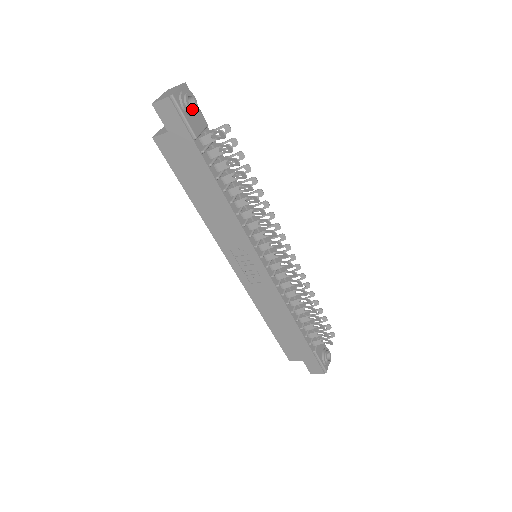
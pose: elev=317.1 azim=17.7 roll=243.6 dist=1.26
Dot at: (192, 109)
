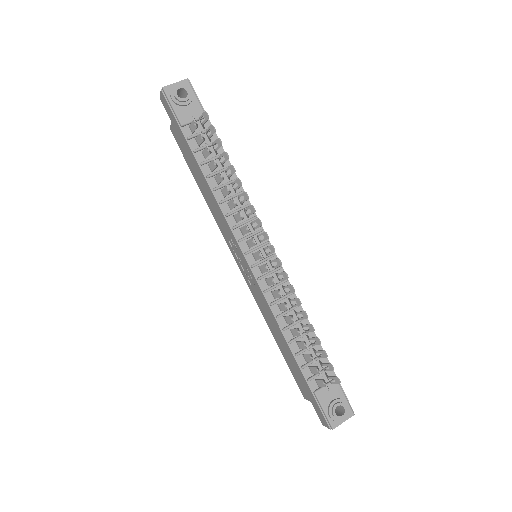
Dot at: (180, 99)
